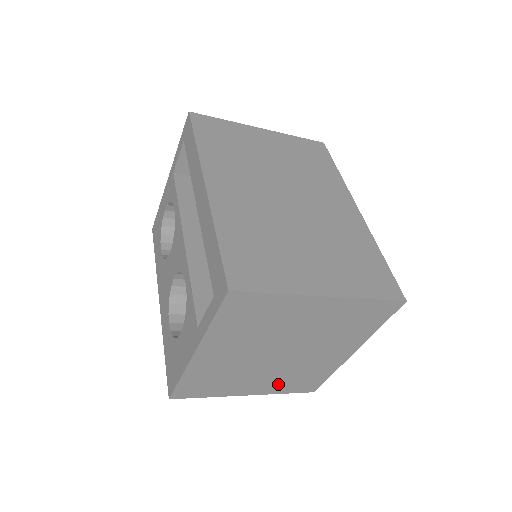
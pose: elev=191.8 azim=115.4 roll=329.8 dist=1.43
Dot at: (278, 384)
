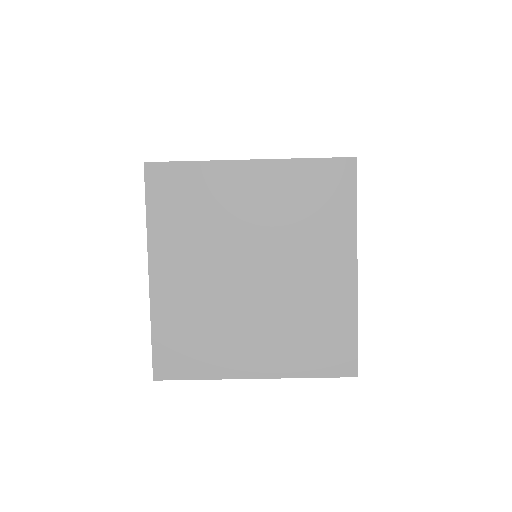
Dot at: (287, 350)
